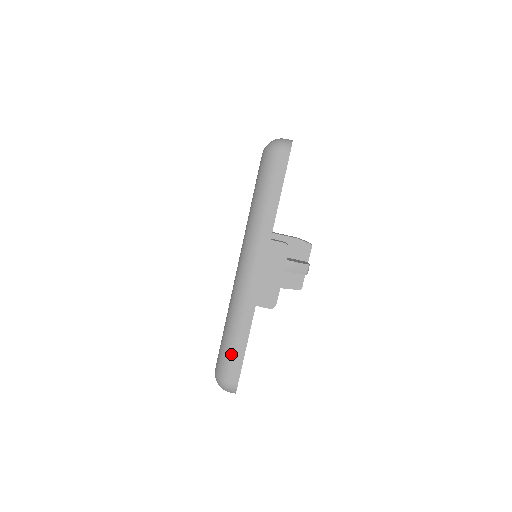
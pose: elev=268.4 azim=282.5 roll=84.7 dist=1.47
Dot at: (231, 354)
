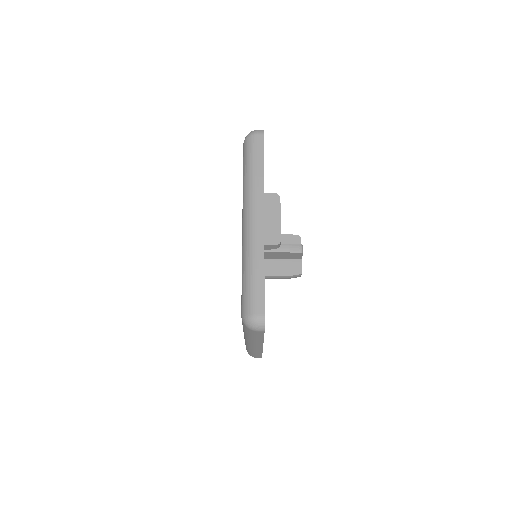
Dot at: (252, 289)
